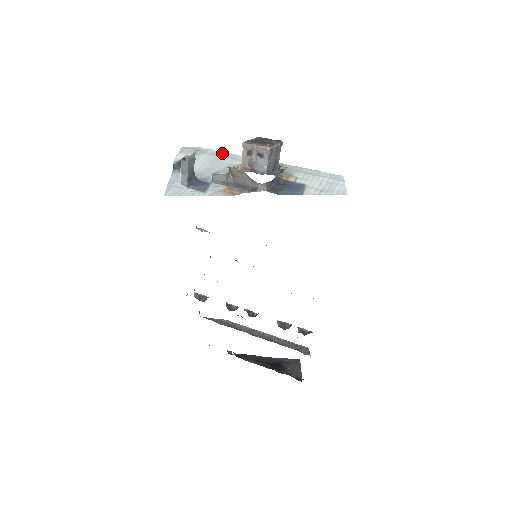
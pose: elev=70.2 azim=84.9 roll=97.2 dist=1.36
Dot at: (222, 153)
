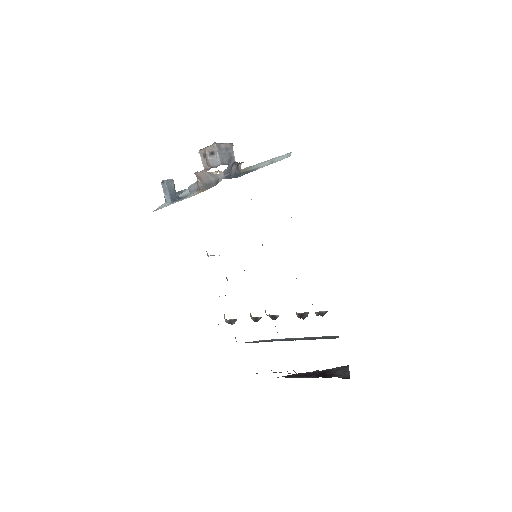
Dot at: occluded
